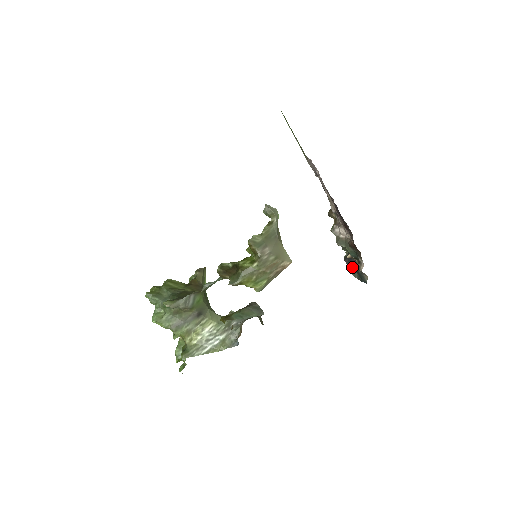
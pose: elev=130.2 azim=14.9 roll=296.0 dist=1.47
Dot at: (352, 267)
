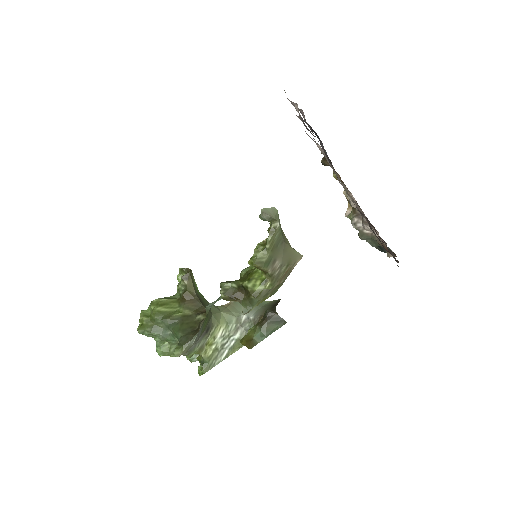
Dot at: occluded
